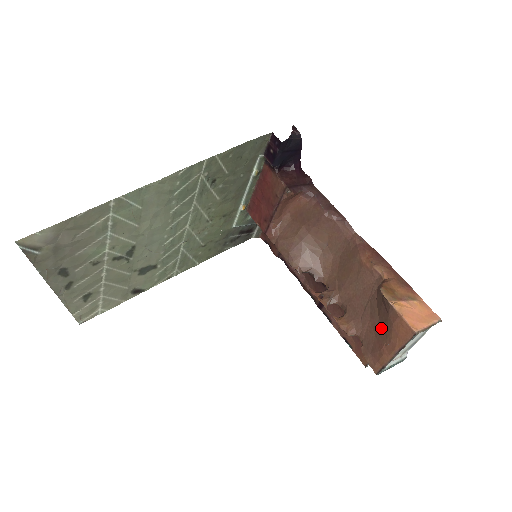
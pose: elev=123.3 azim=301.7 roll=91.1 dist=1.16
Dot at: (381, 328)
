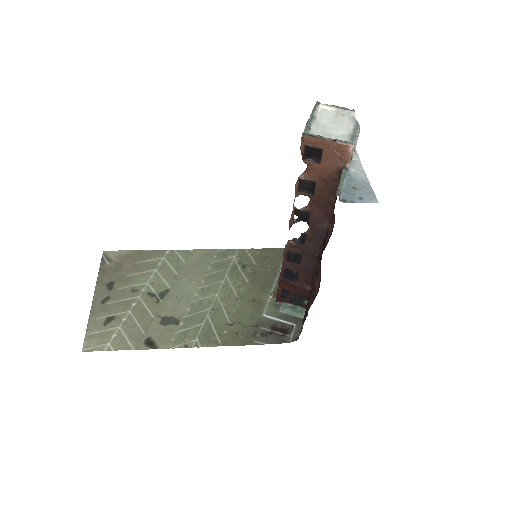
Dot at: occluded
